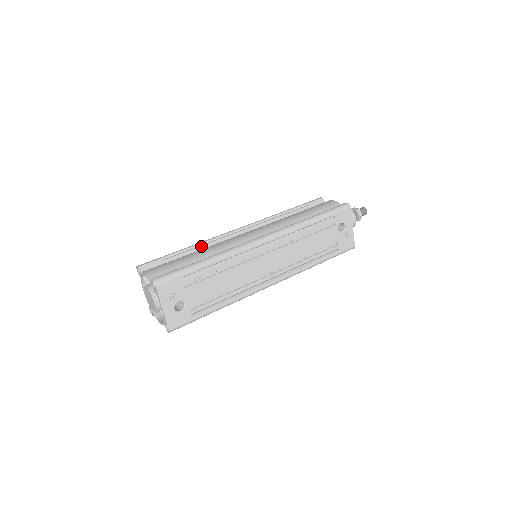
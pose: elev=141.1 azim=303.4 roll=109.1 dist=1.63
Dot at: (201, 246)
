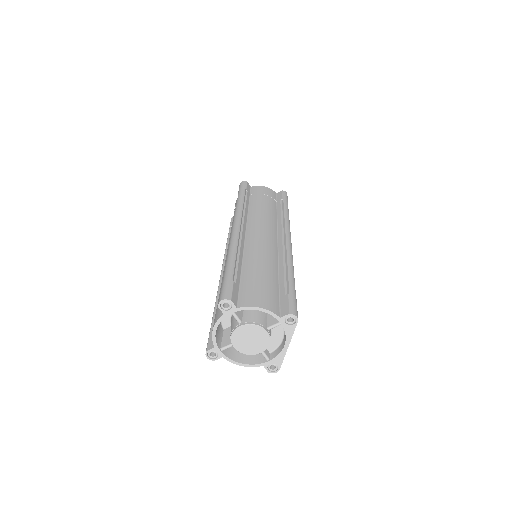
Dot at: (240, 255)
